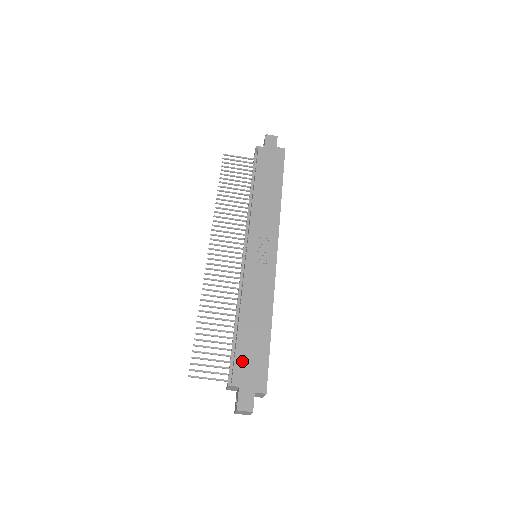
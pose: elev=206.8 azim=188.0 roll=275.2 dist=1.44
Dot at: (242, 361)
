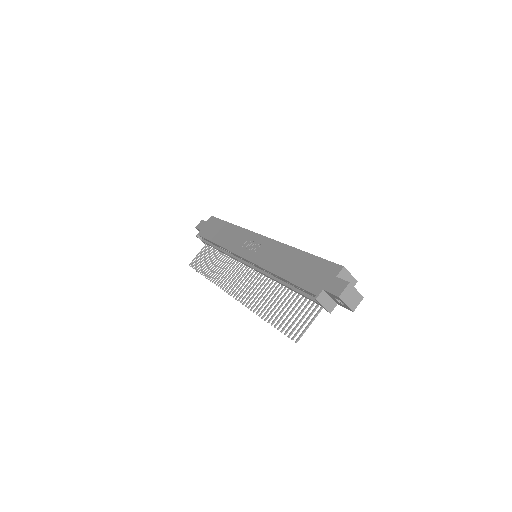
Dot at: (307, 282)
